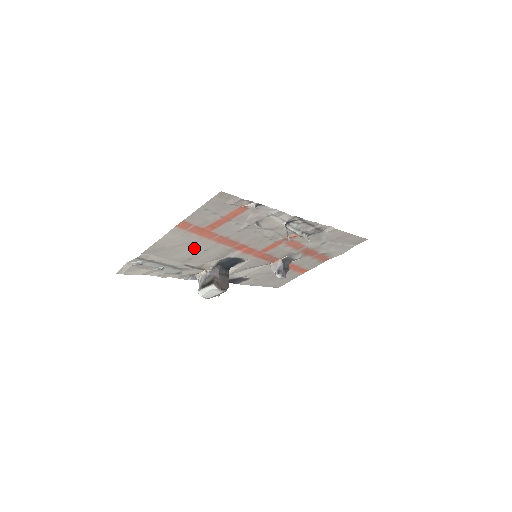
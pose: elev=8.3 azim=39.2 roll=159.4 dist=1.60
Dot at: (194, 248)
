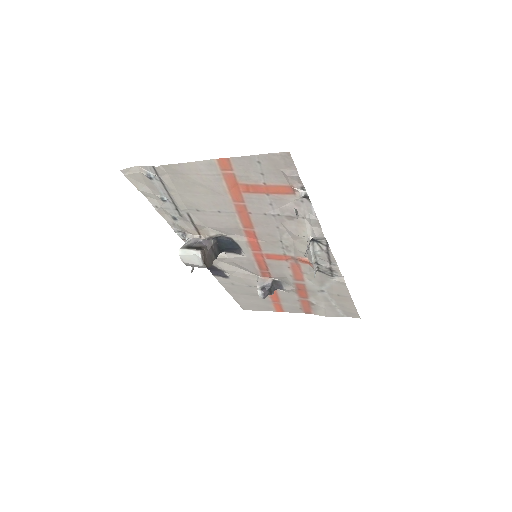
Dot at: (211, 200)
